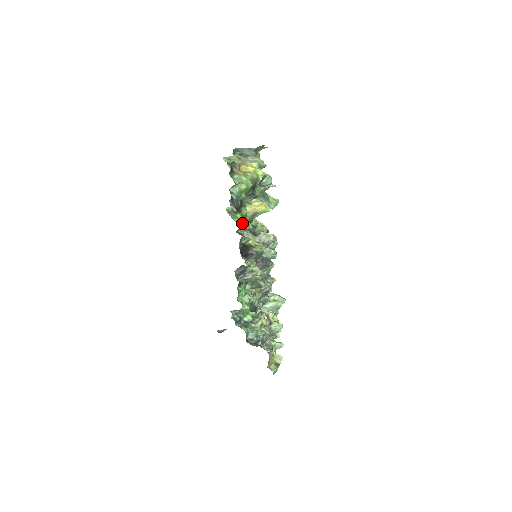
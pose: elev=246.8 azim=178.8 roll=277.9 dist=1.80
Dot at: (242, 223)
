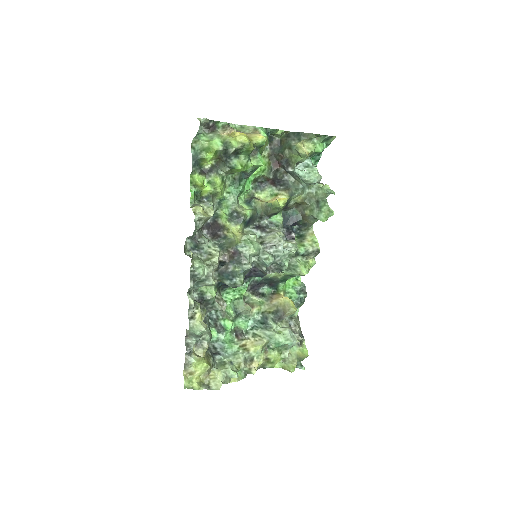
Dot at: (202, 188)
